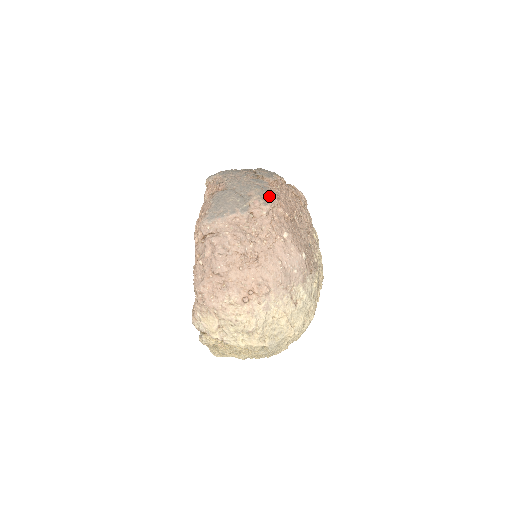
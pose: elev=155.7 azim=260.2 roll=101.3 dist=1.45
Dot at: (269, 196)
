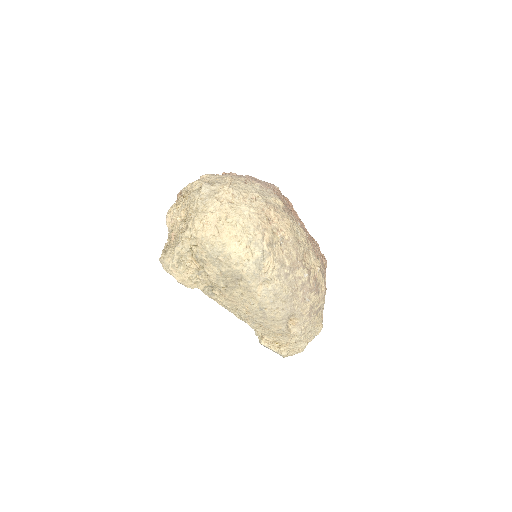
Dot at: occluded
